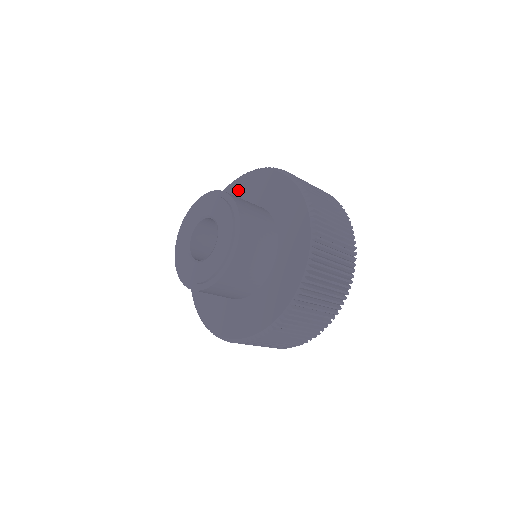
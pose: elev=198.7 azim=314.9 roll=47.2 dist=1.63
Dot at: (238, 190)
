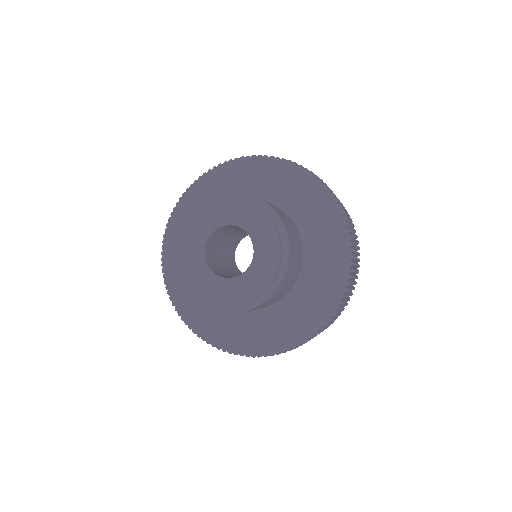
Dot at: (285, 181)
